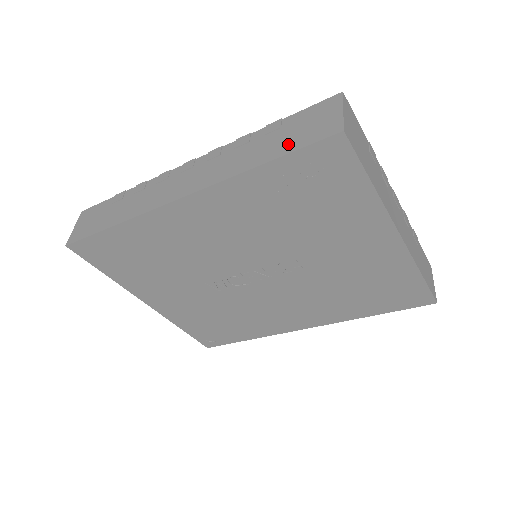
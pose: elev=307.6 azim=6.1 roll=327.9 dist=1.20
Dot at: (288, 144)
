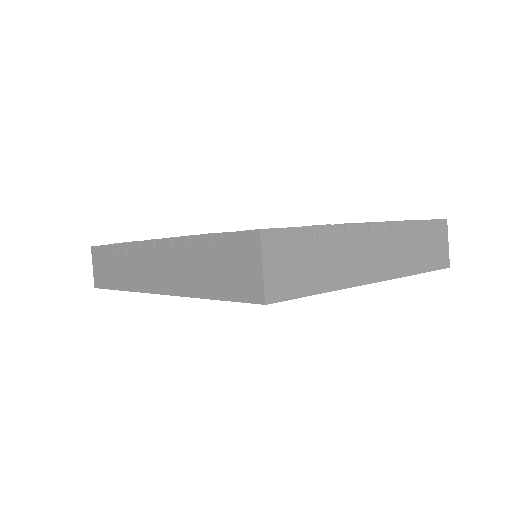
Dot at: (223, 285)
